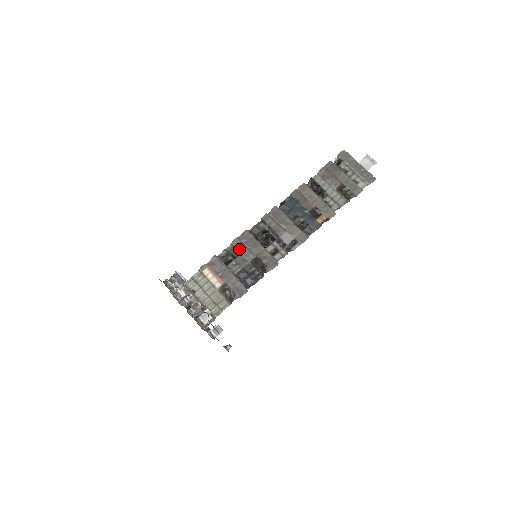
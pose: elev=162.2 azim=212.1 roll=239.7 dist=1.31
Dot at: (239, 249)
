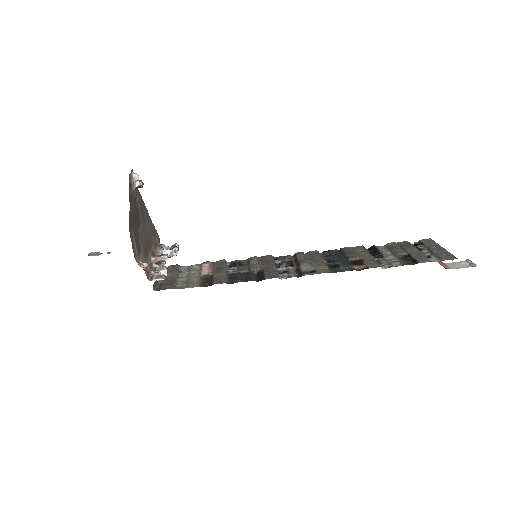
Dot at: (251, 261)
